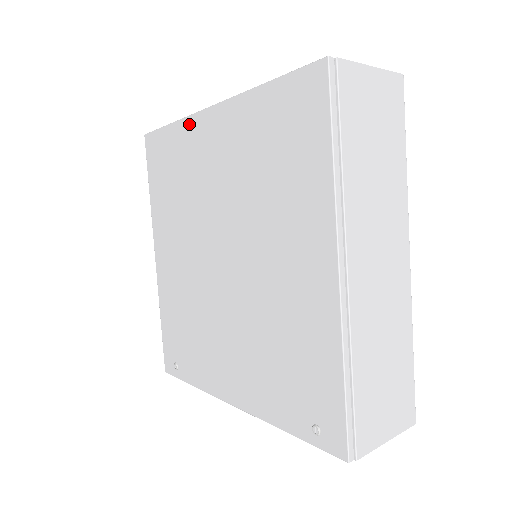
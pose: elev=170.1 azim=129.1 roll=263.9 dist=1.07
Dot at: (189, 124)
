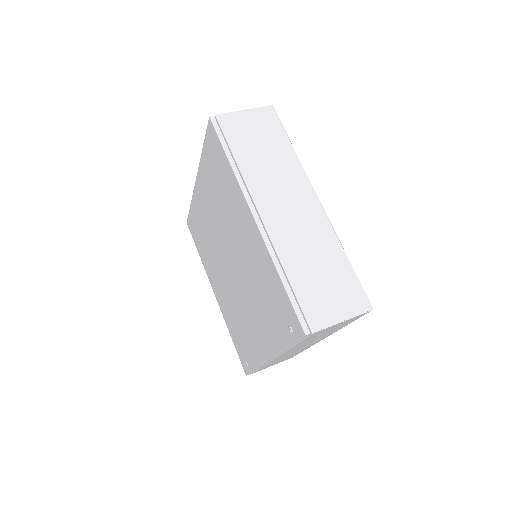
Dot at: (194, 198)
